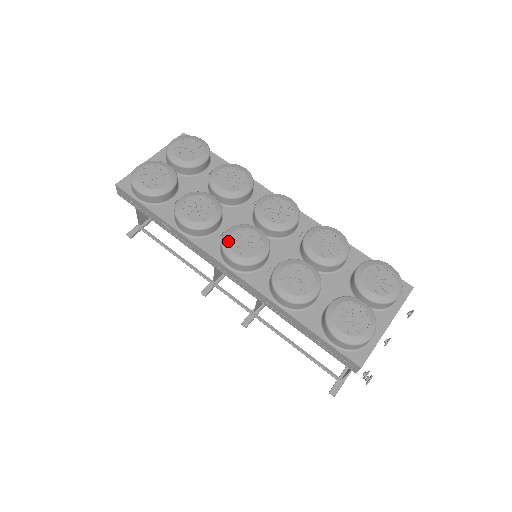
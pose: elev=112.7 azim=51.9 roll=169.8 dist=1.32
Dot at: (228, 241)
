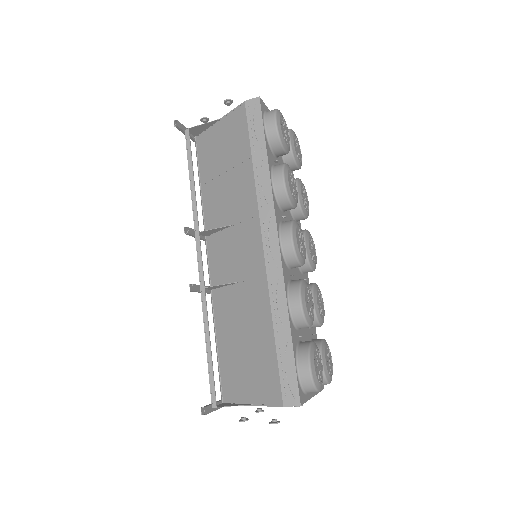
Dot at: (297, 227)
